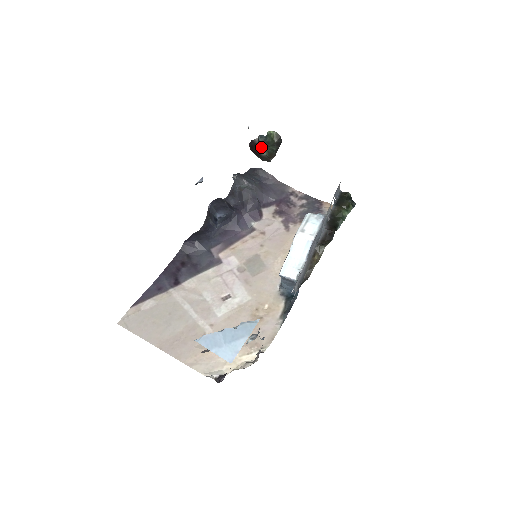
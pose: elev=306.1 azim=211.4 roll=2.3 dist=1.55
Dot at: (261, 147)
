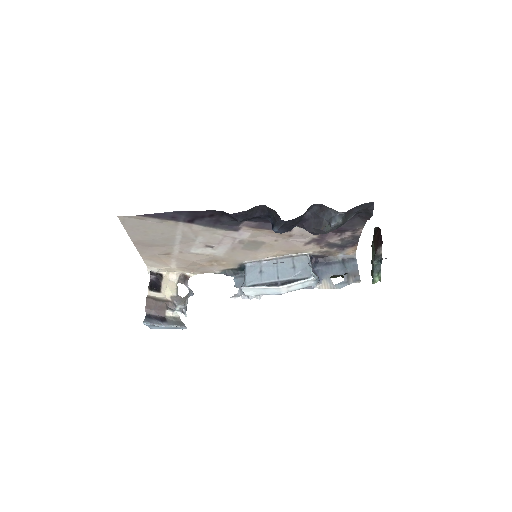
Dot at: (375, 249)
